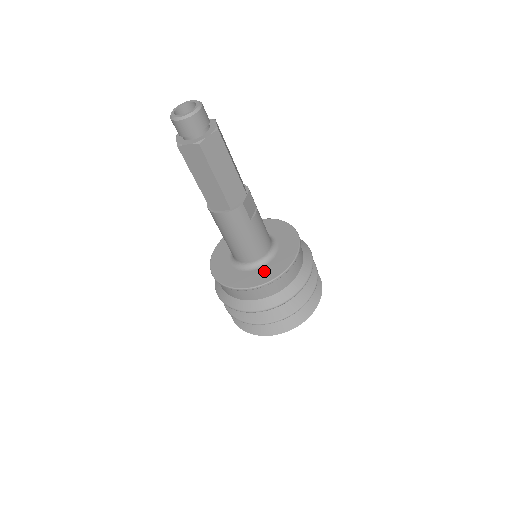
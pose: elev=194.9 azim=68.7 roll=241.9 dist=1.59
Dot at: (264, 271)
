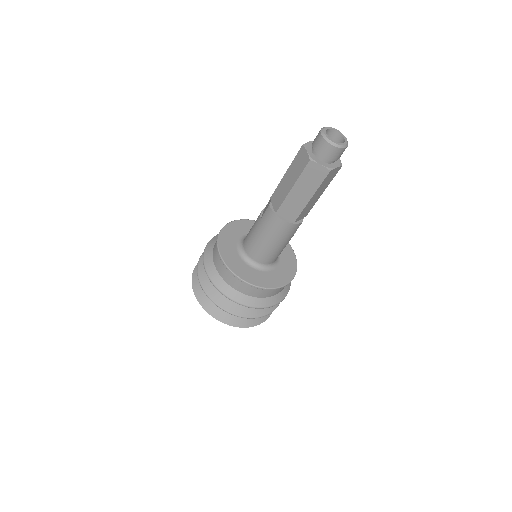
Dot at: (270, 276)
